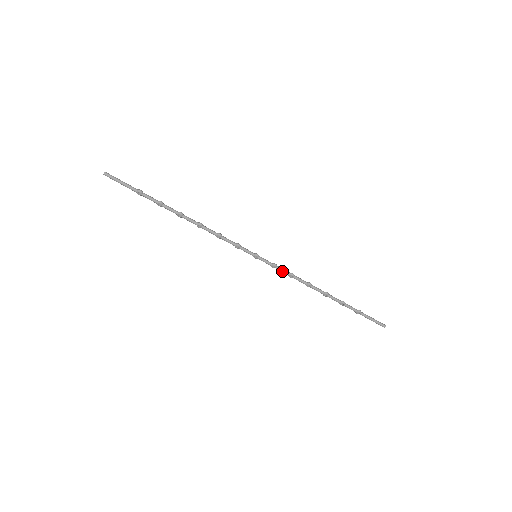
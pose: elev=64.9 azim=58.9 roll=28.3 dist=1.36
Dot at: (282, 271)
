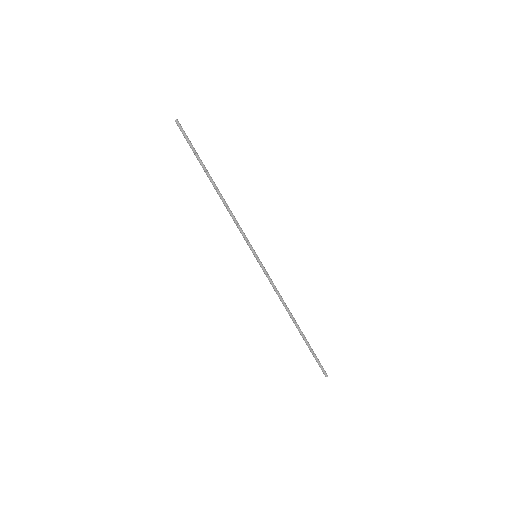
Dot at: (269, 281)
